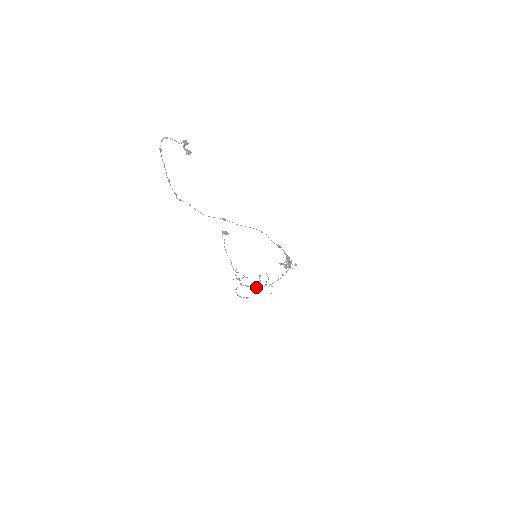
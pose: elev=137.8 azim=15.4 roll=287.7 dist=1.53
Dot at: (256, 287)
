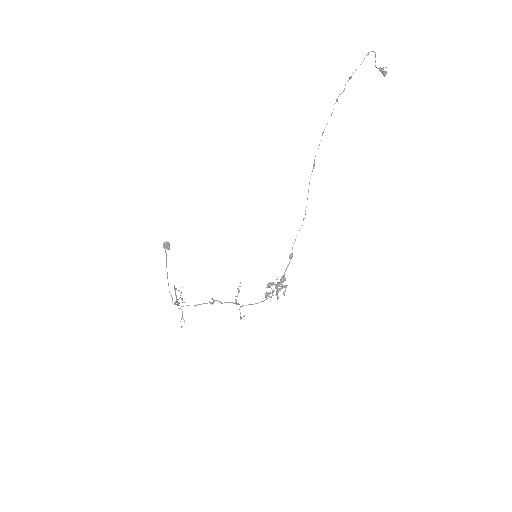
Dot at: occluded
